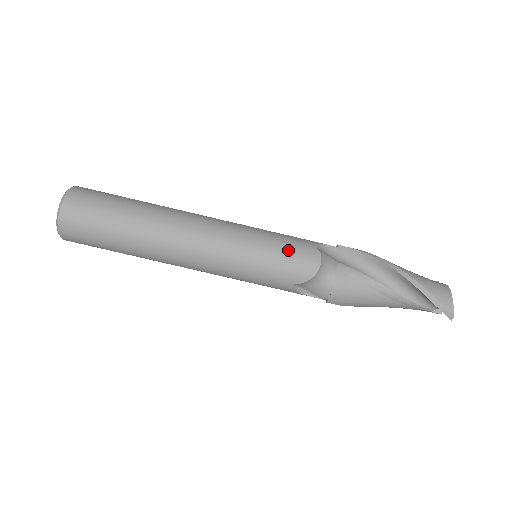
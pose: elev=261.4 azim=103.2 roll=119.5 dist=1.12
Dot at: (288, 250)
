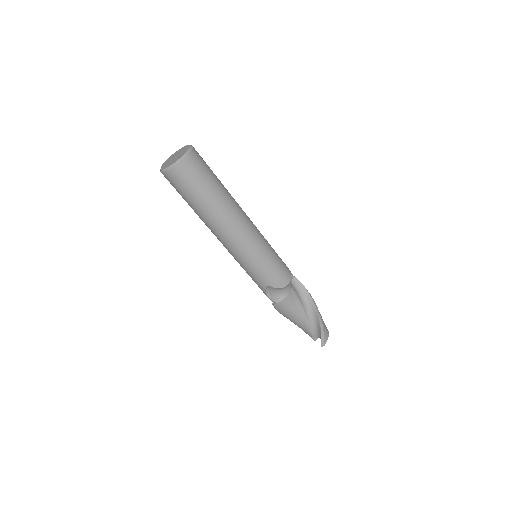
Dot at: (279, 266)
